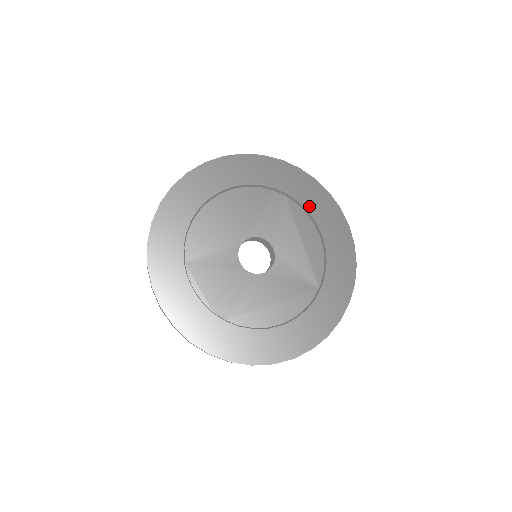
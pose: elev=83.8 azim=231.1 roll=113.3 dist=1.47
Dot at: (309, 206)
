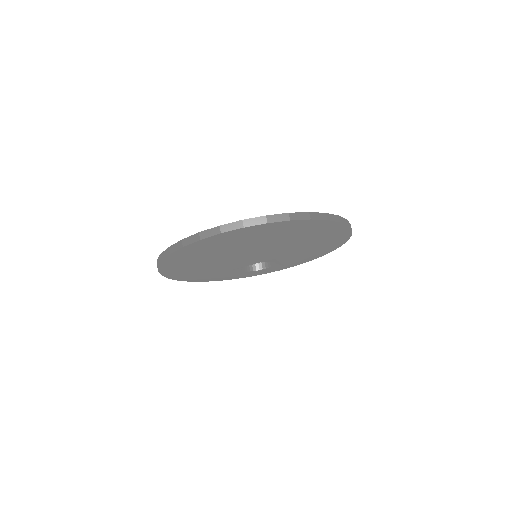
Dot at: occluded
